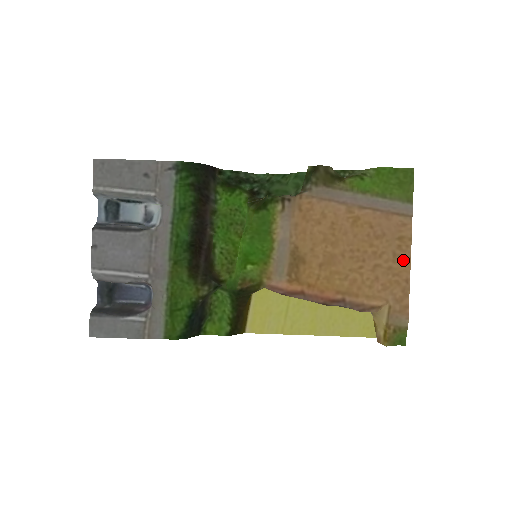
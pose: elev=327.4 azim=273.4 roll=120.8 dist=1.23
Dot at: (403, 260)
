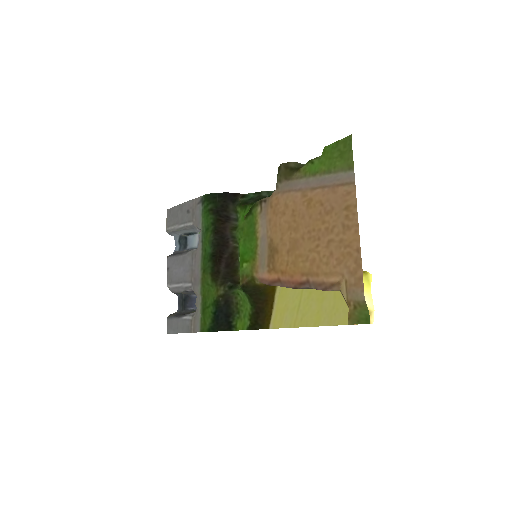
Dot at: (352, 229)
